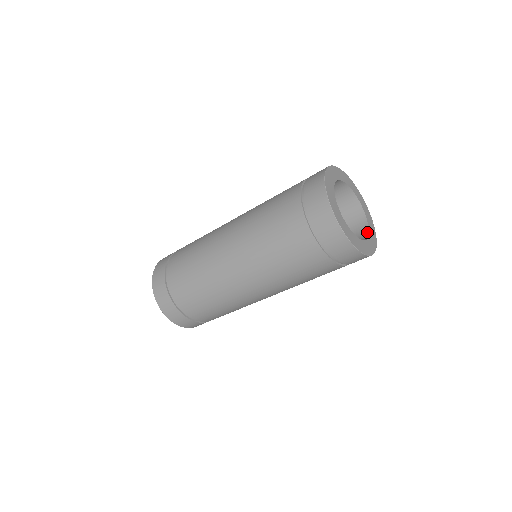
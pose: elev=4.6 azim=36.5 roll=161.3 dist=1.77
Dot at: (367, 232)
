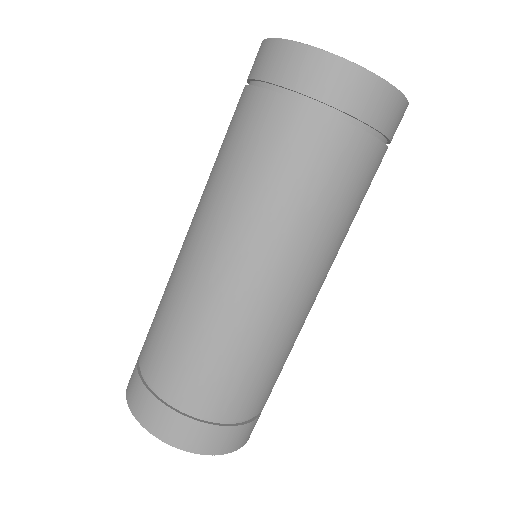
Dot at: occluded
